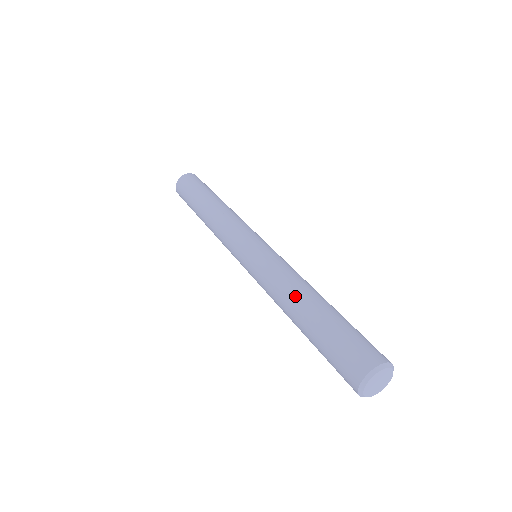
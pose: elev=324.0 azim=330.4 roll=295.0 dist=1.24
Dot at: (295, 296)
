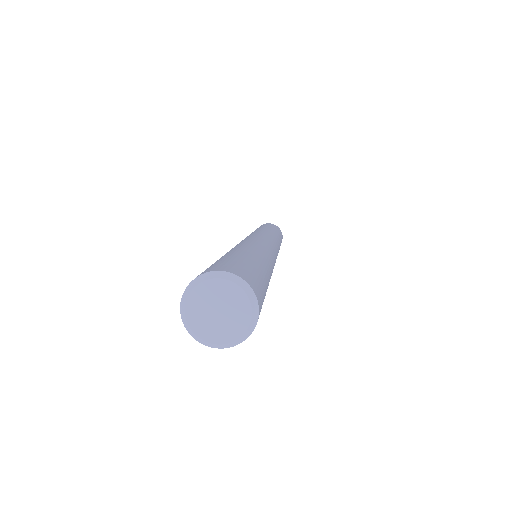
Dot at: (233, 248)
